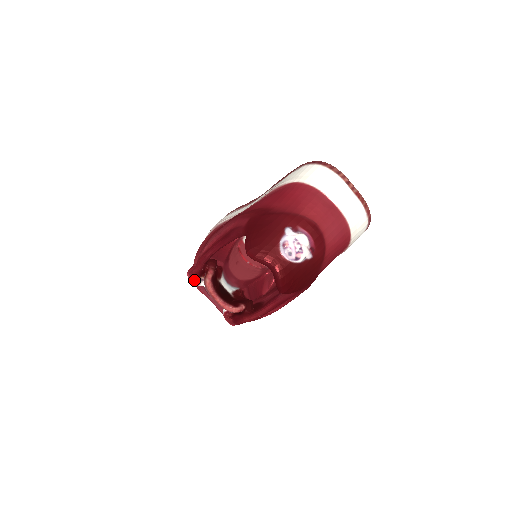
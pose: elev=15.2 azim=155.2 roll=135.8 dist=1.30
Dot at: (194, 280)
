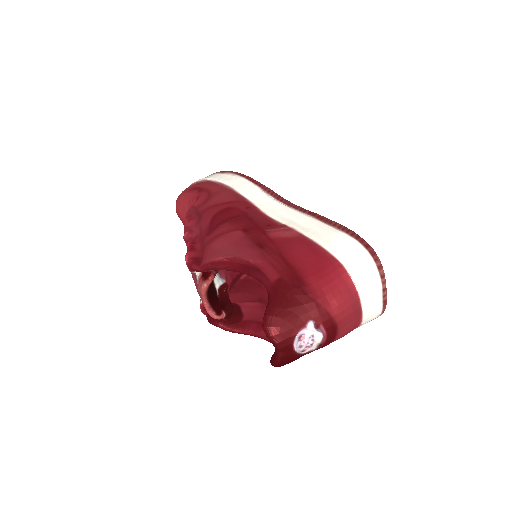
Dot at: (190, 267)
